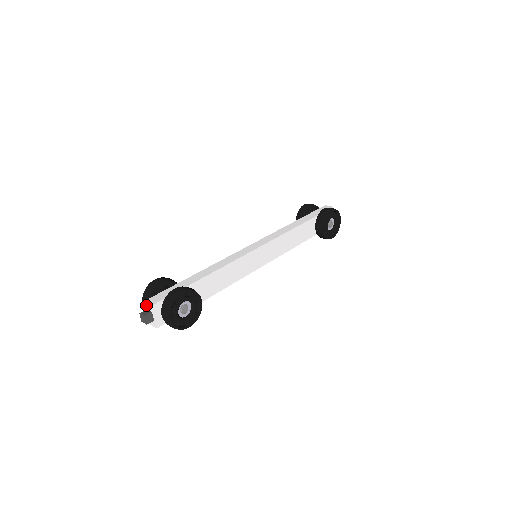
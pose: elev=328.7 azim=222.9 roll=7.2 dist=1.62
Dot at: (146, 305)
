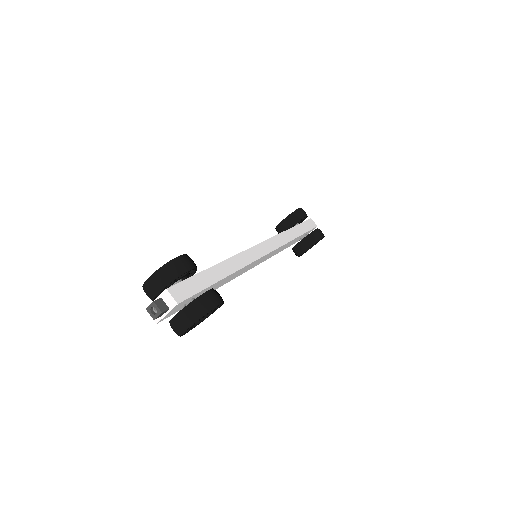
Dot at: (166, 295)
